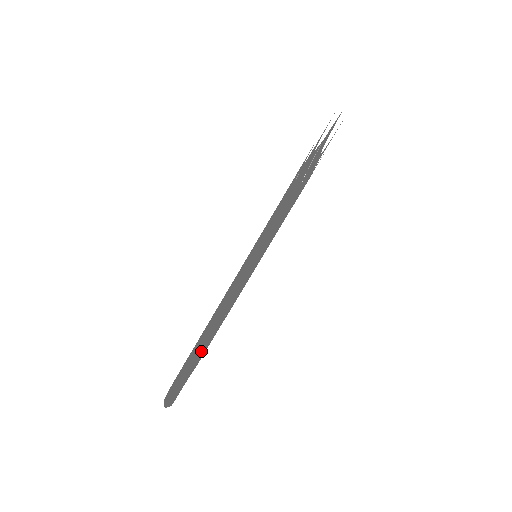
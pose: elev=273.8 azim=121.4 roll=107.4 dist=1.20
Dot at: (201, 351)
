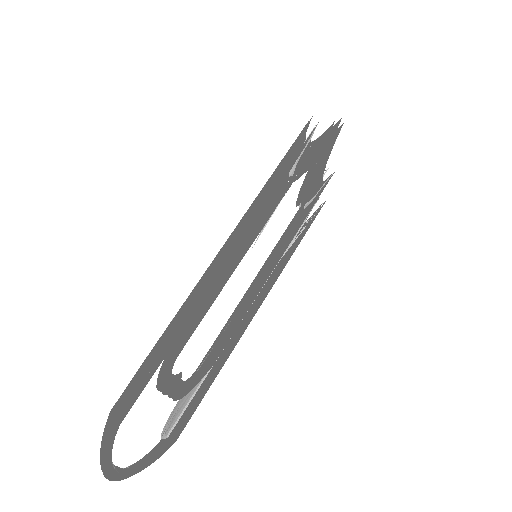
Dot at: (166, 346)
